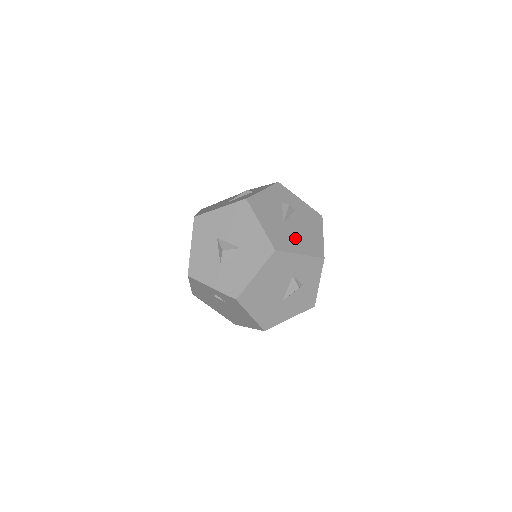
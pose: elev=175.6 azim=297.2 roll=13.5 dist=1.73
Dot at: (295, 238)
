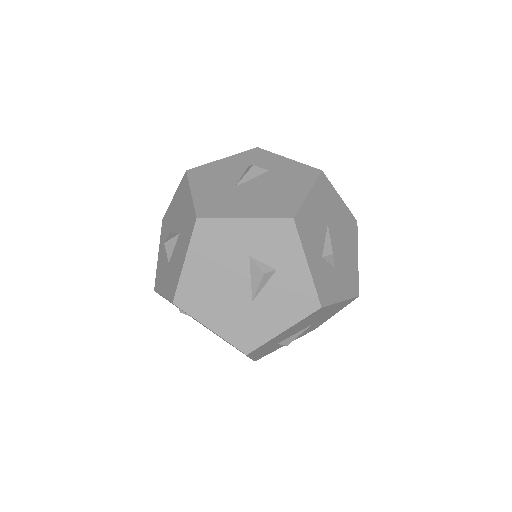
Dot at: (246, 201)
